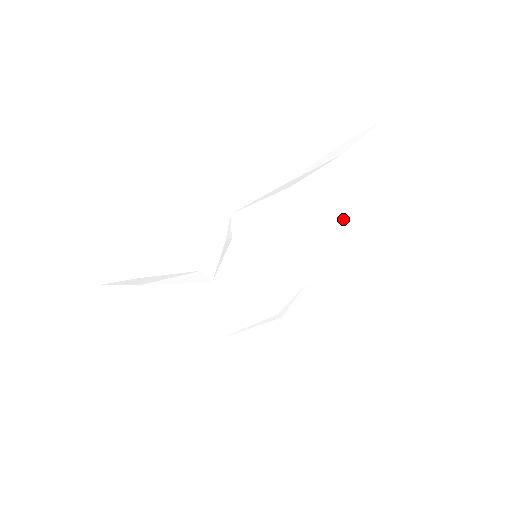
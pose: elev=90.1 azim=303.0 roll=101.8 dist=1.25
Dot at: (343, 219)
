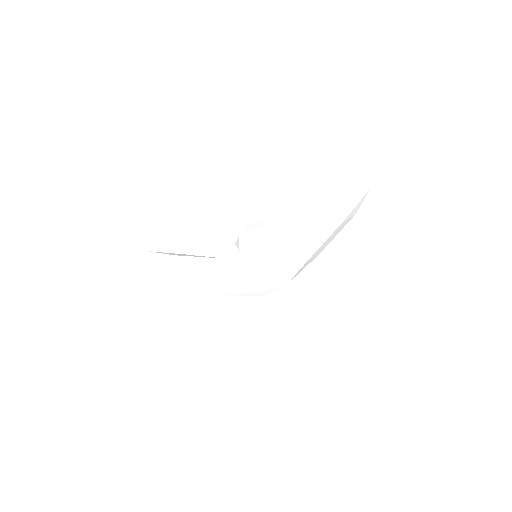
Dot at: (321, 249)
